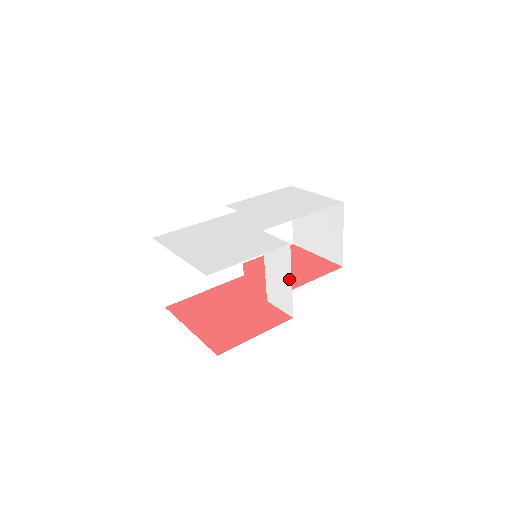
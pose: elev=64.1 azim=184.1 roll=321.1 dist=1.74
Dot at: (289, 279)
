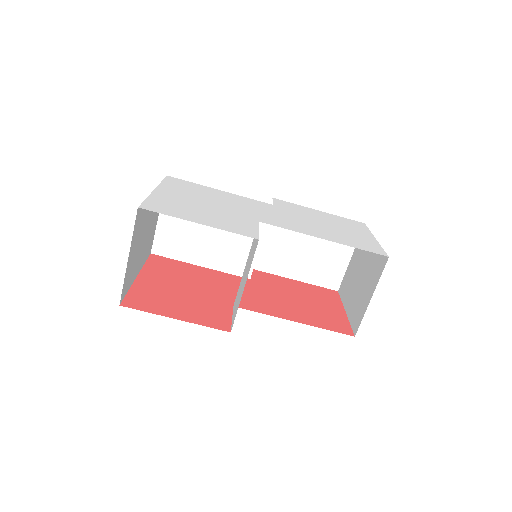
Dot at: (245, 283)
